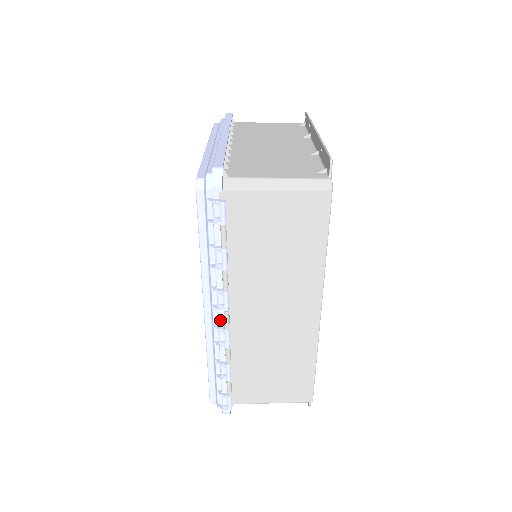
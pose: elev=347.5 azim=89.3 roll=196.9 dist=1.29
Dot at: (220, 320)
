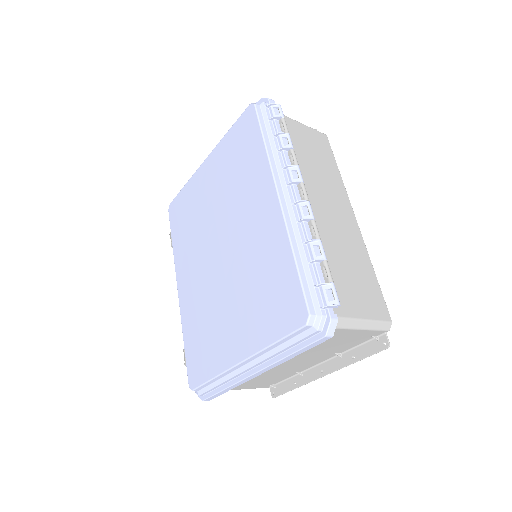
Dot at: (297, 197)
